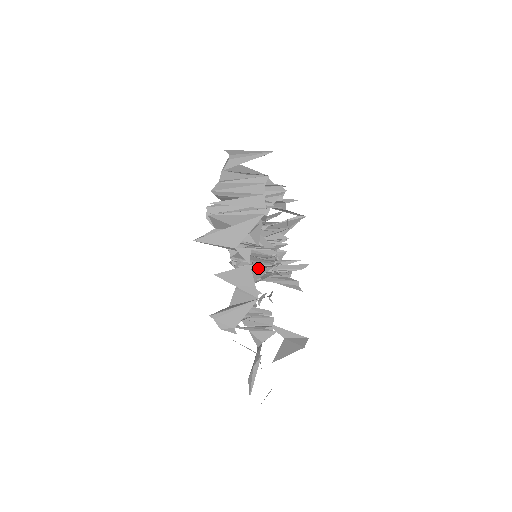
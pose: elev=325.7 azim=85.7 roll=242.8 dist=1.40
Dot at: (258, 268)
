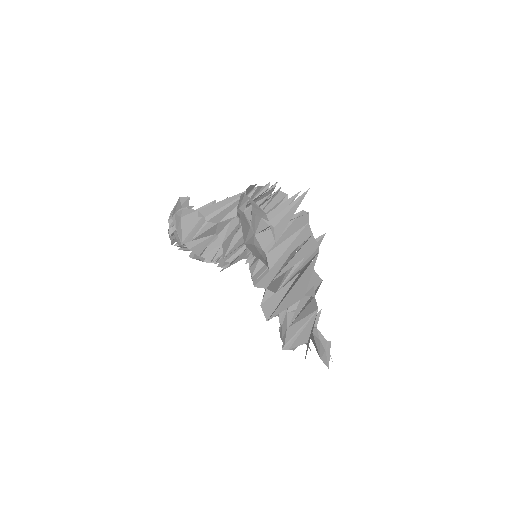
Dot at: occluded
